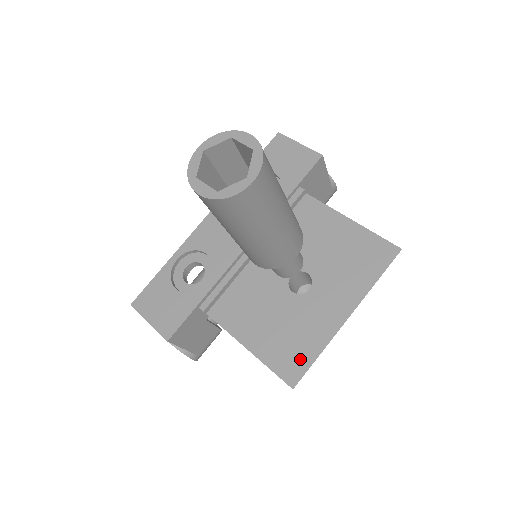
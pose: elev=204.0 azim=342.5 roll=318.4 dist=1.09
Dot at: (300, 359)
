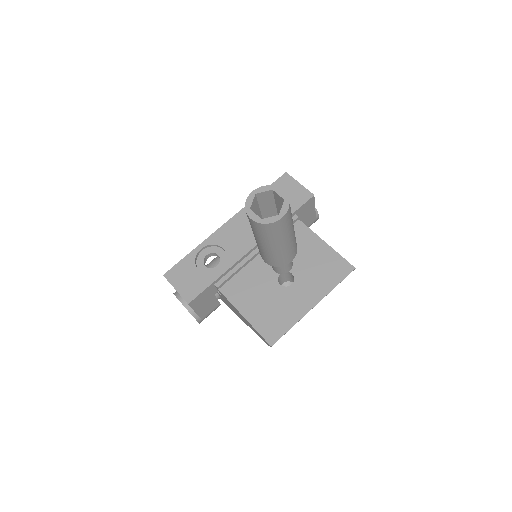
Dot at: (279, 328)
